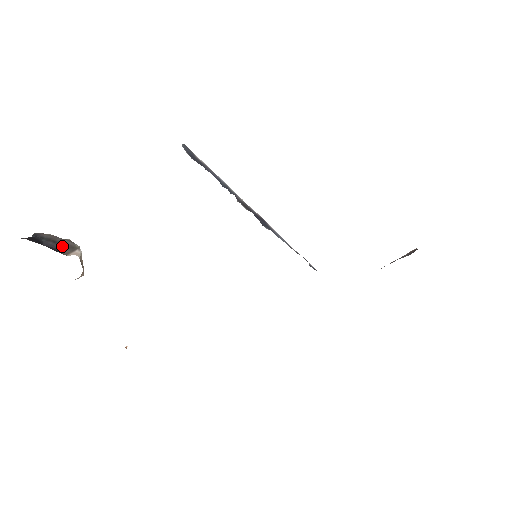
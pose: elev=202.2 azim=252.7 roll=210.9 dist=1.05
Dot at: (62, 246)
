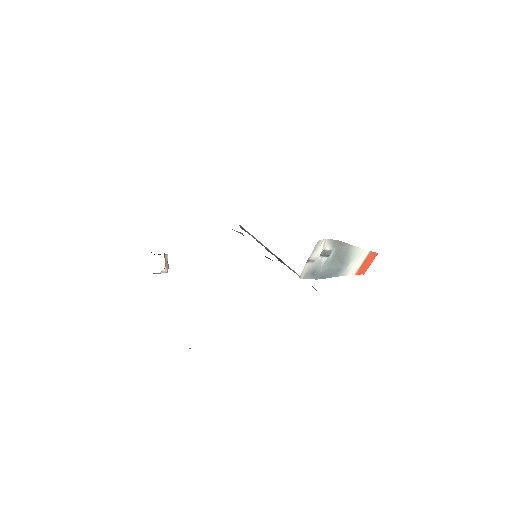
Dot at: occluded
